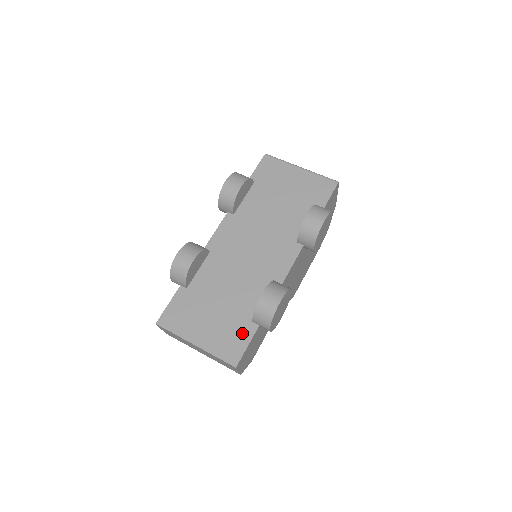
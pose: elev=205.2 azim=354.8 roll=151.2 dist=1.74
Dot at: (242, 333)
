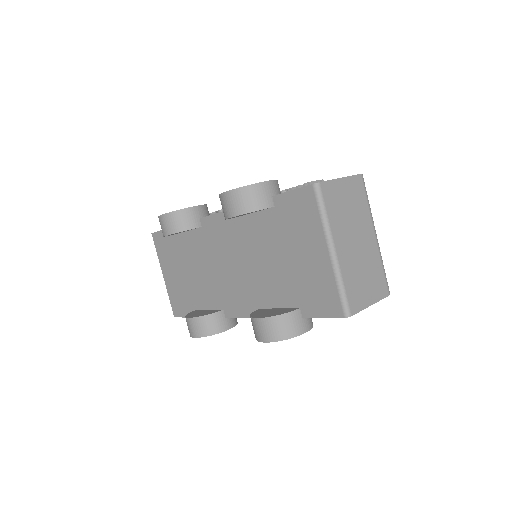
Dot at: (187, 307)
